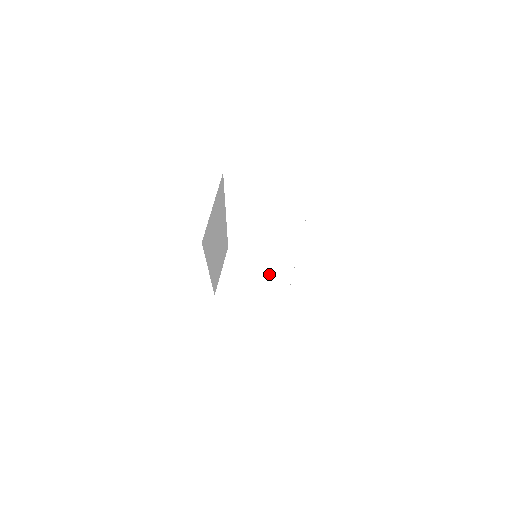
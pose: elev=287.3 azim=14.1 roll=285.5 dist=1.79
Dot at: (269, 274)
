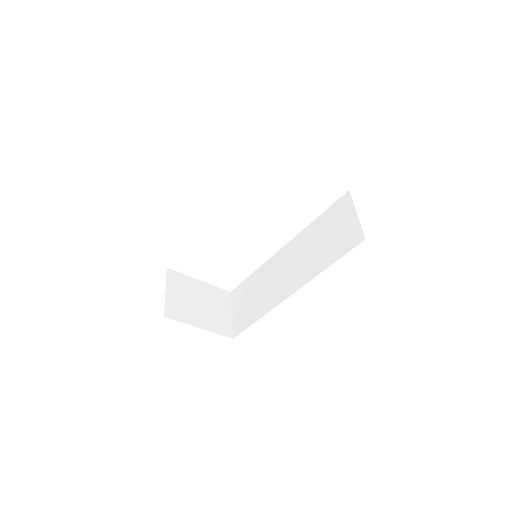
Dot at: (211, 299)
